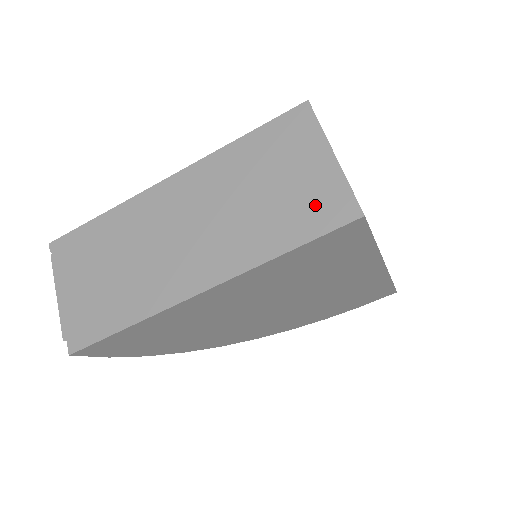
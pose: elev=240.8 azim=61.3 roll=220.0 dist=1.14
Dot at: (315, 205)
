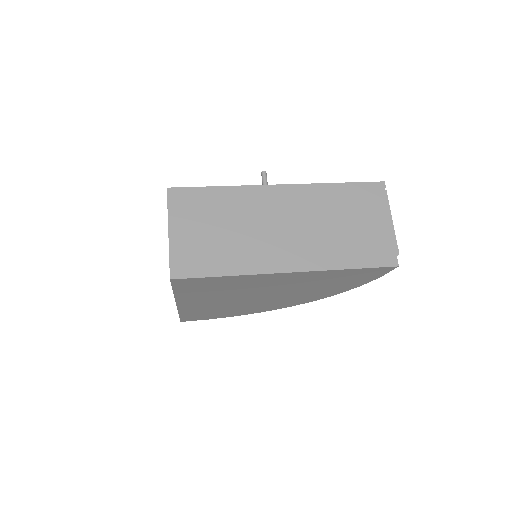
Dot at: occluded
